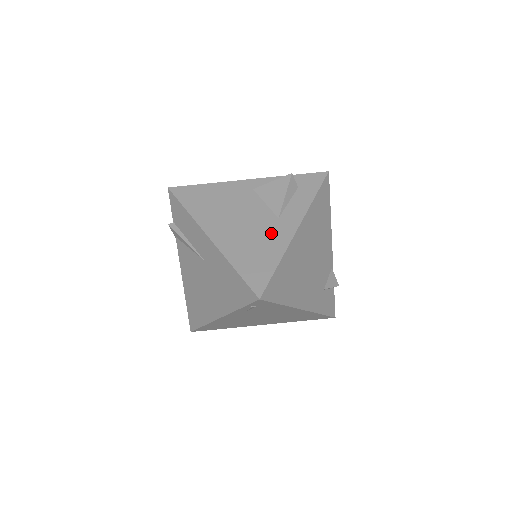
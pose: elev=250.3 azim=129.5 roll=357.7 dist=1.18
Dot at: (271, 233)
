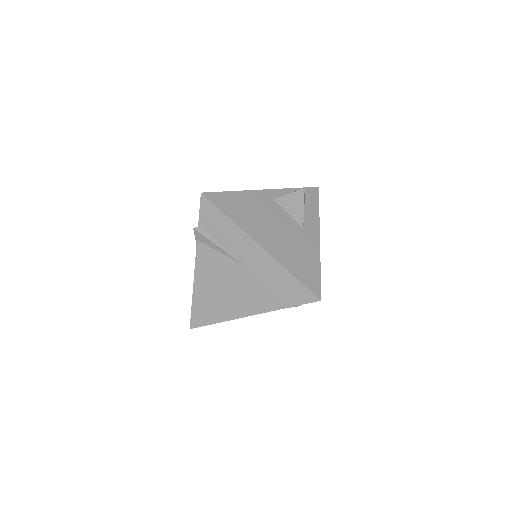
Dot at: (304, 242)
